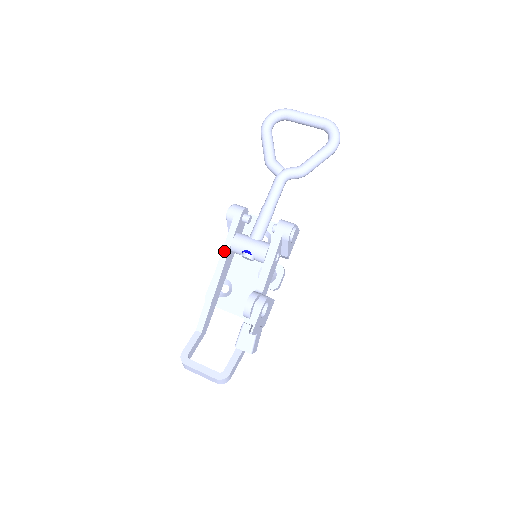
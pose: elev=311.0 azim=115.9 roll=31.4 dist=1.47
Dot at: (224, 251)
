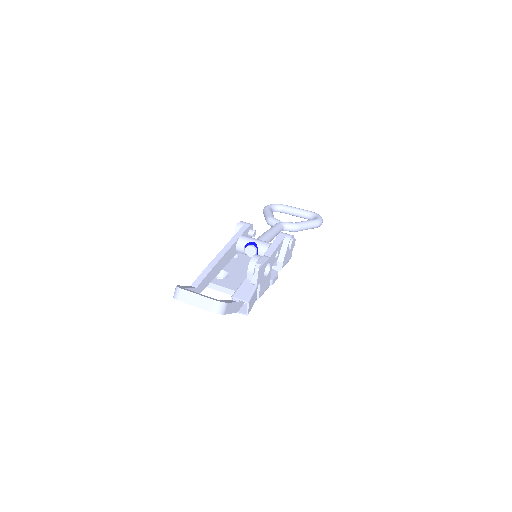
Dot at: (232, 241)
